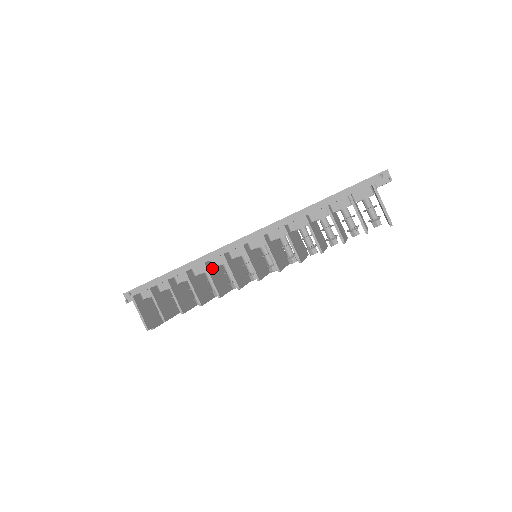
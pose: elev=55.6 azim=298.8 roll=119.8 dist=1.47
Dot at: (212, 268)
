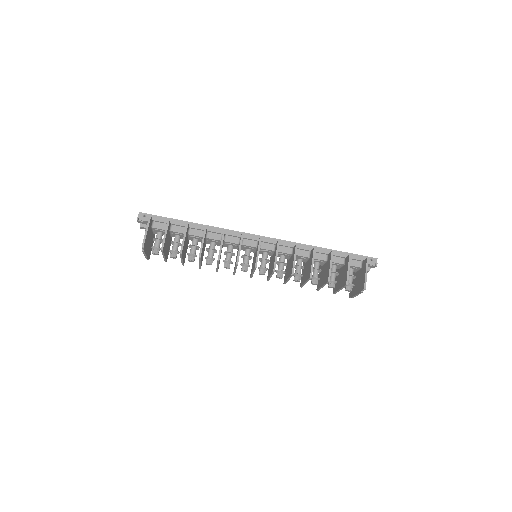
Dot at: (223, 240)
